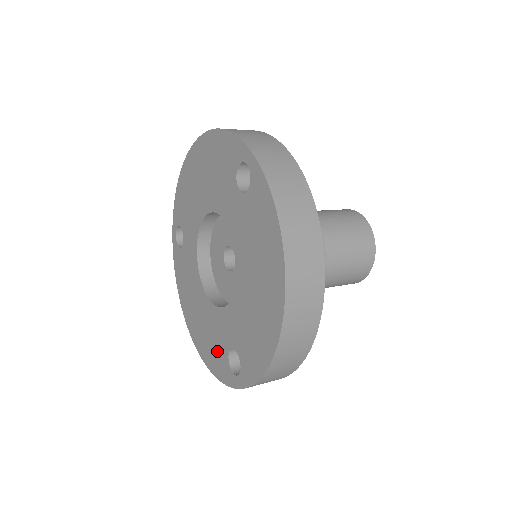
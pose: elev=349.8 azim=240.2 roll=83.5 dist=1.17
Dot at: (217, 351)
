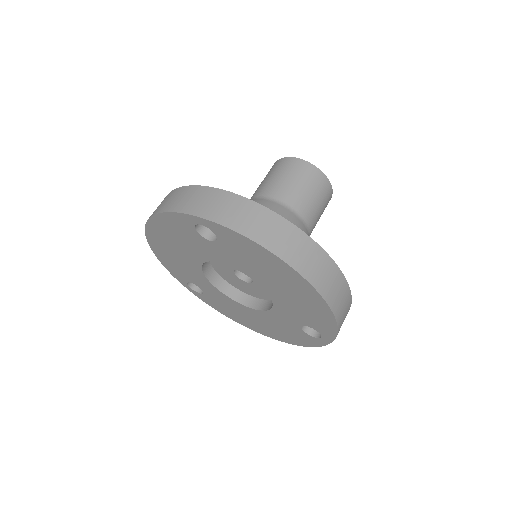
Dot at: (293, 333)
